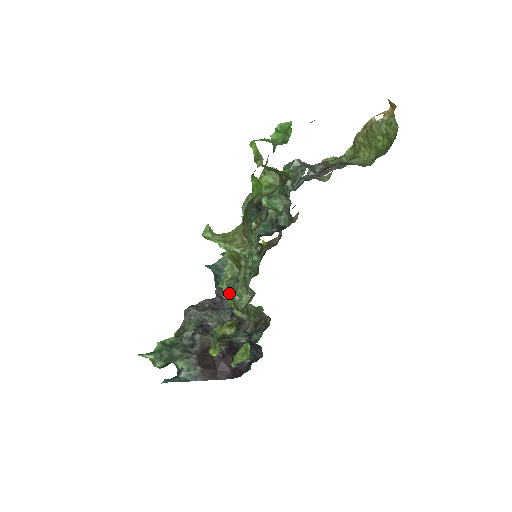
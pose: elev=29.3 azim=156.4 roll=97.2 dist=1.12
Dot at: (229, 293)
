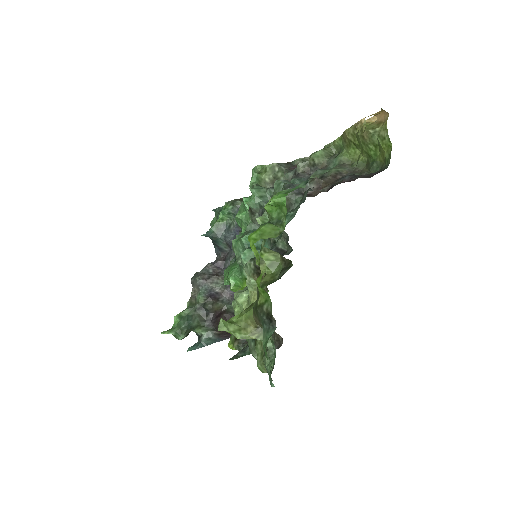
Dot at: occluded
